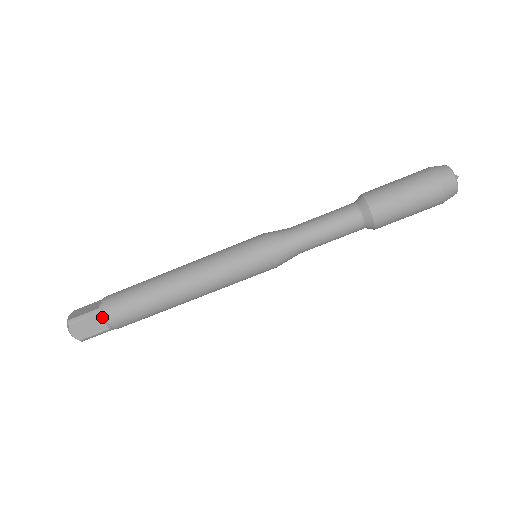
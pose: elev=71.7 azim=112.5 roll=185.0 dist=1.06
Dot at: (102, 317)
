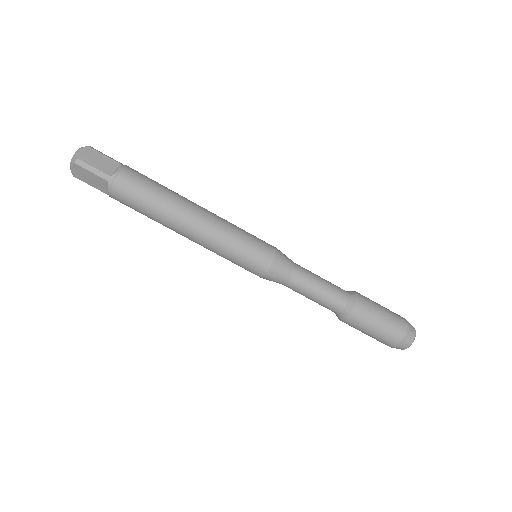
Dot at: (119, 166)
